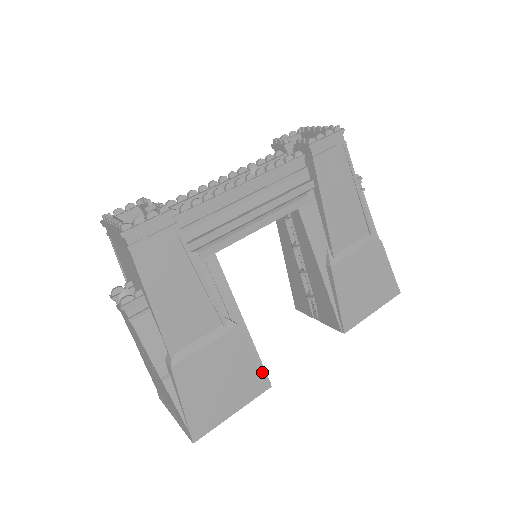
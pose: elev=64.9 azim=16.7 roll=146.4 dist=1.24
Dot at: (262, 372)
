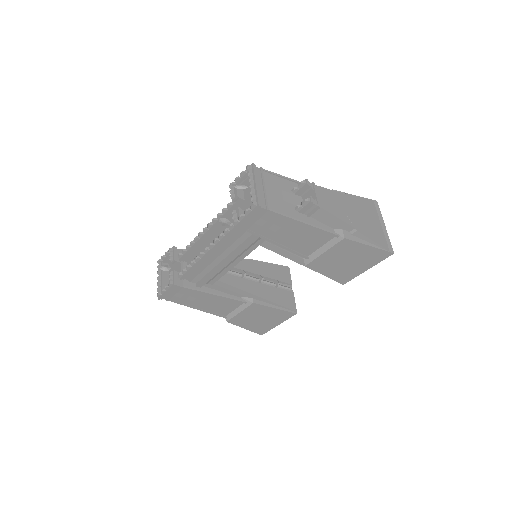
Dot at: (285, 311)
